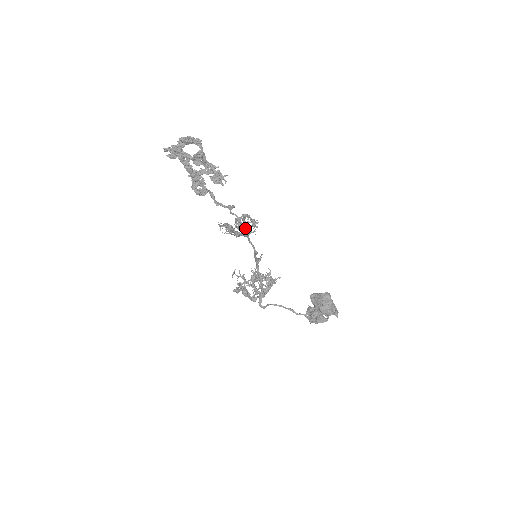
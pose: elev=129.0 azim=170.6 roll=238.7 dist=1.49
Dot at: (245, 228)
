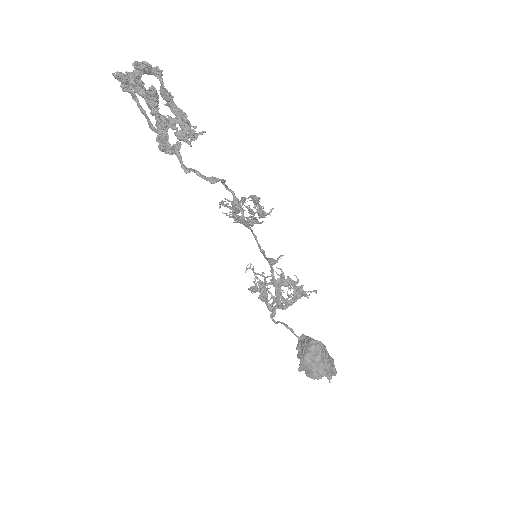
Dot at: (242, 214)
